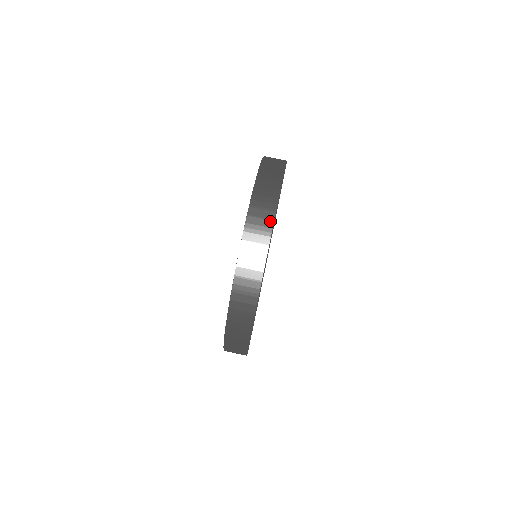
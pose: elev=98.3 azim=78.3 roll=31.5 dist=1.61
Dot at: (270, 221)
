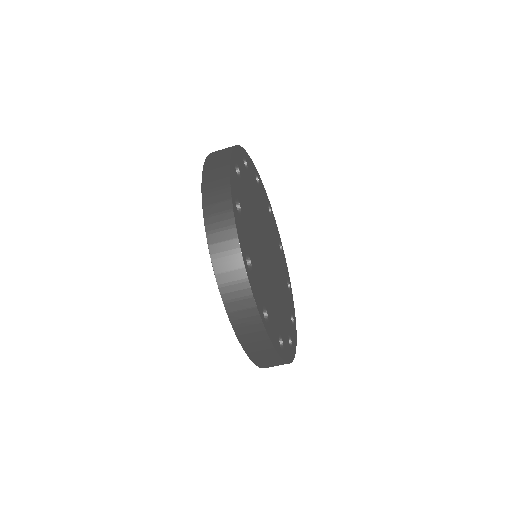
Dot at: (253, 309)
